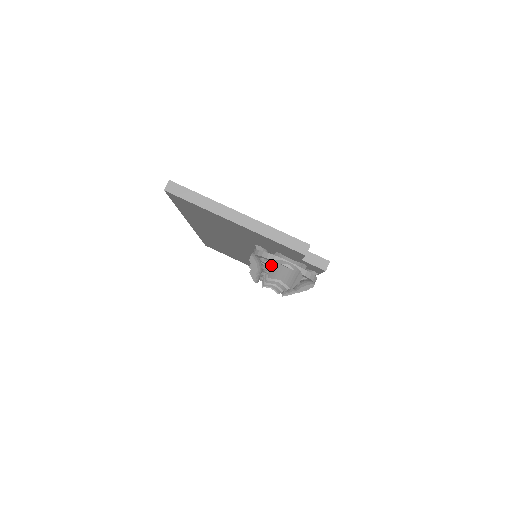
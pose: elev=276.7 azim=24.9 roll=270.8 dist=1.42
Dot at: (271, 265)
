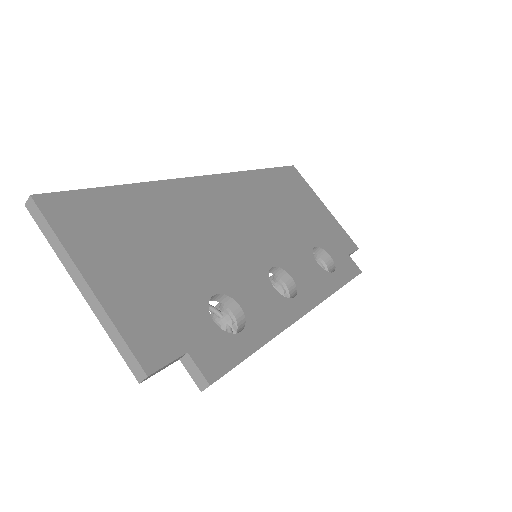
Dot at: occluded
